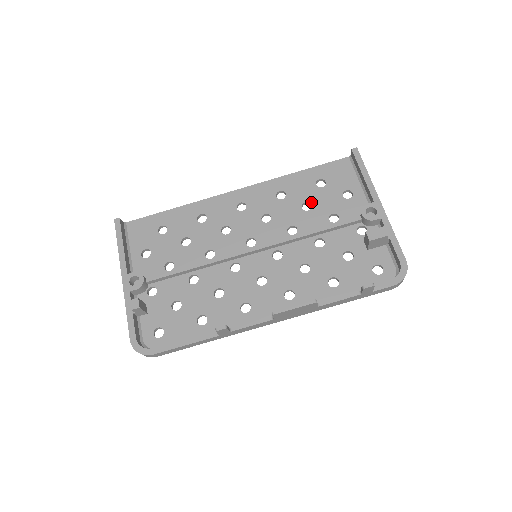
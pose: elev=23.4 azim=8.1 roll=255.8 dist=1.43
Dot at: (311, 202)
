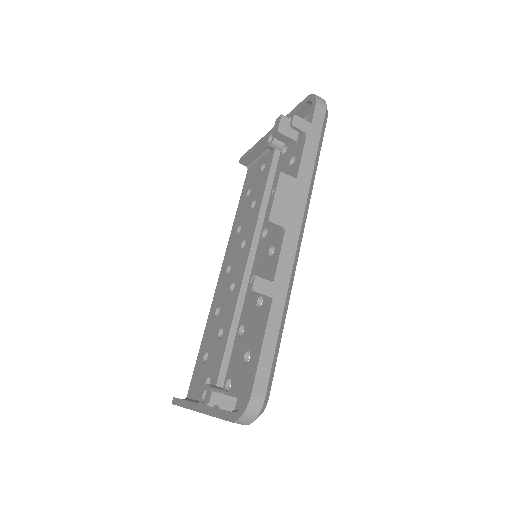
Dot at: (253, 200)
